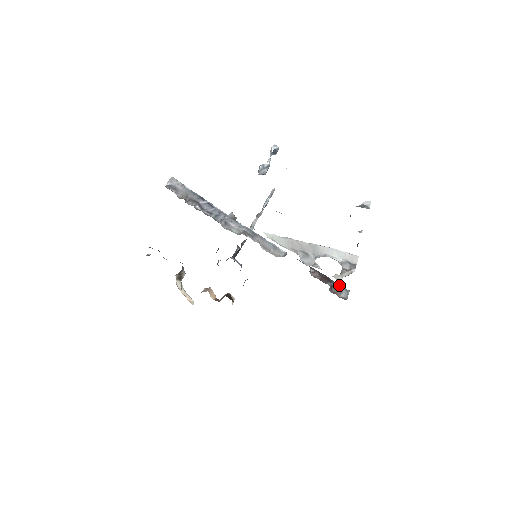
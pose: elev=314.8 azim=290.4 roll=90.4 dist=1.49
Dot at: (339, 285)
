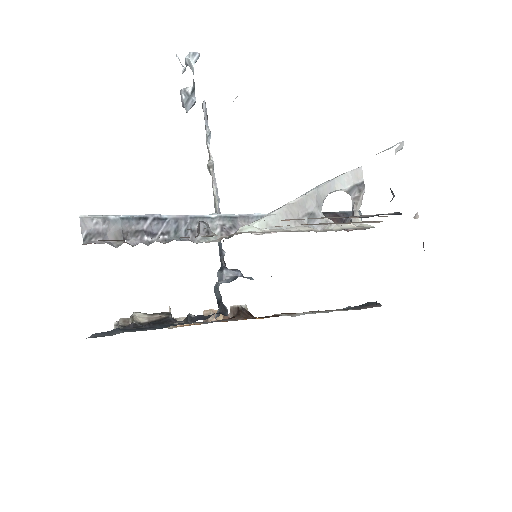
Dot at: (349, 214)
